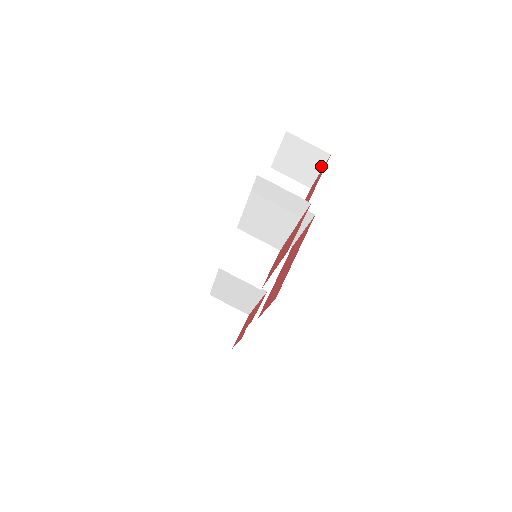
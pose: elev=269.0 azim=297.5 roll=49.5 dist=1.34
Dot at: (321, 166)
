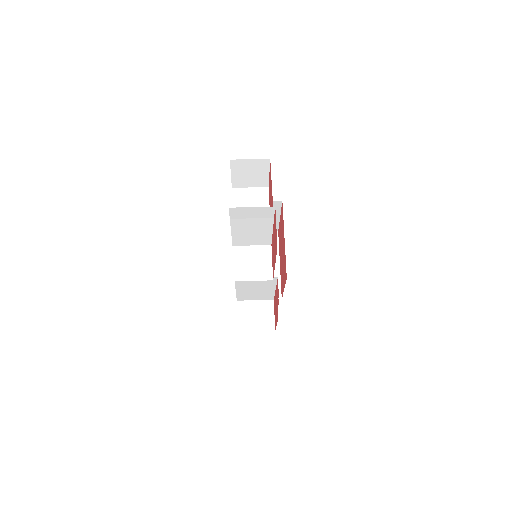
Dot at: (268, 169)
